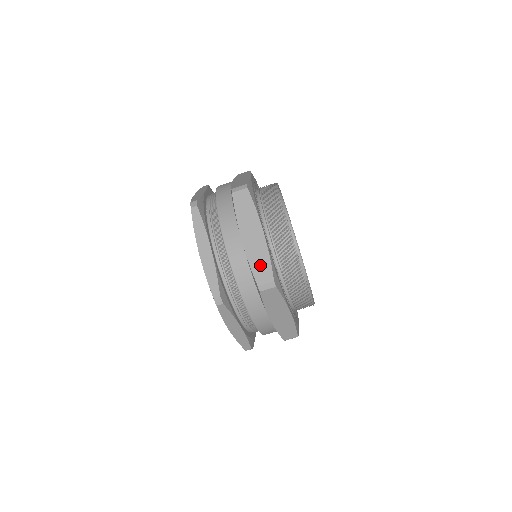
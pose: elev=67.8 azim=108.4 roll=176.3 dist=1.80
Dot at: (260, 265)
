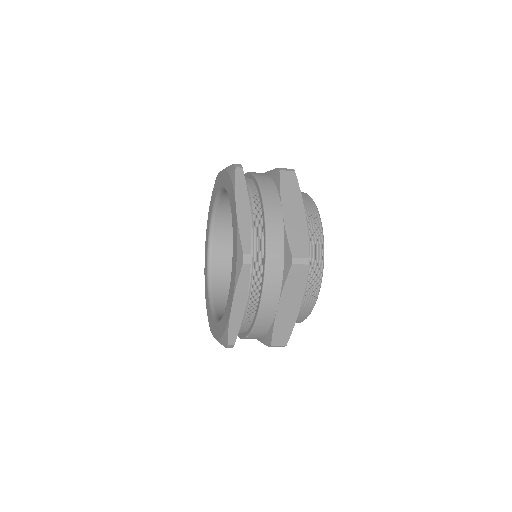
Dot at: occluded
